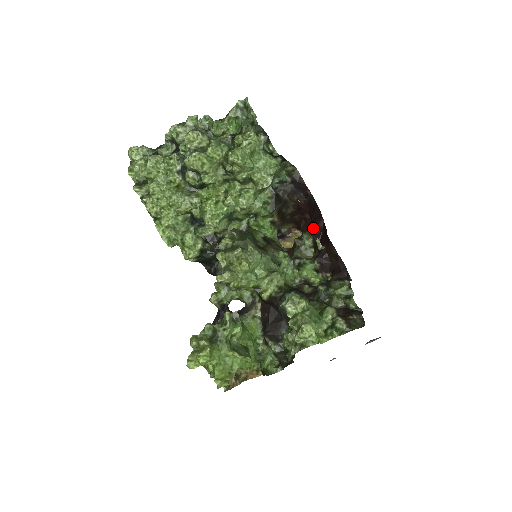
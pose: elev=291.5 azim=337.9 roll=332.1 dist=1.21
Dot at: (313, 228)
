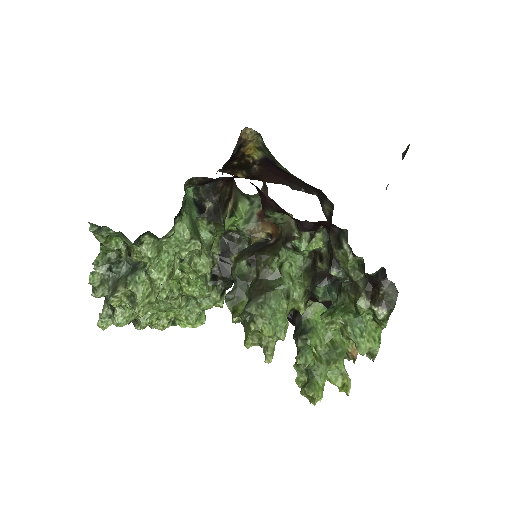
Dot at: (266, 204)
